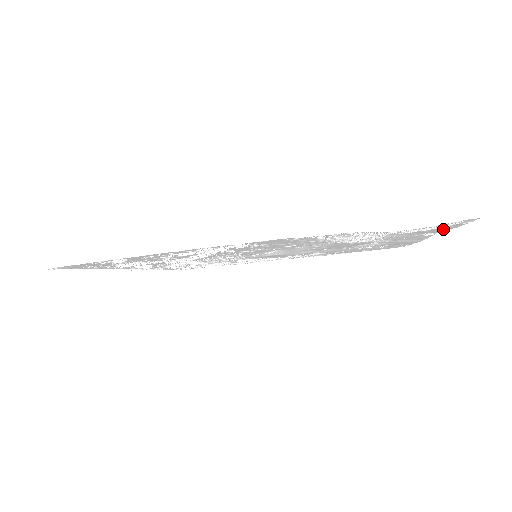
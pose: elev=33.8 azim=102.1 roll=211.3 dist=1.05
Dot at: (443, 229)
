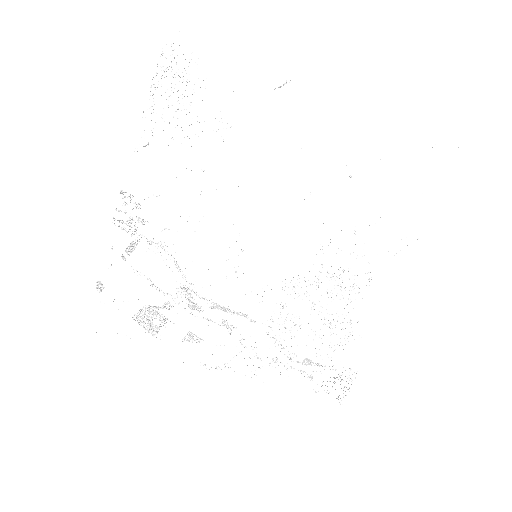
Dot at: (242, 66)
